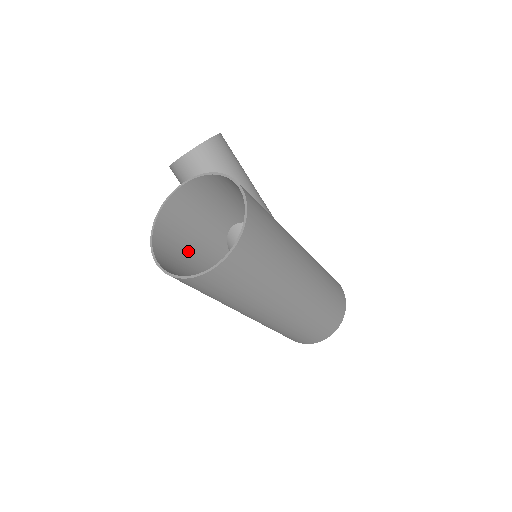
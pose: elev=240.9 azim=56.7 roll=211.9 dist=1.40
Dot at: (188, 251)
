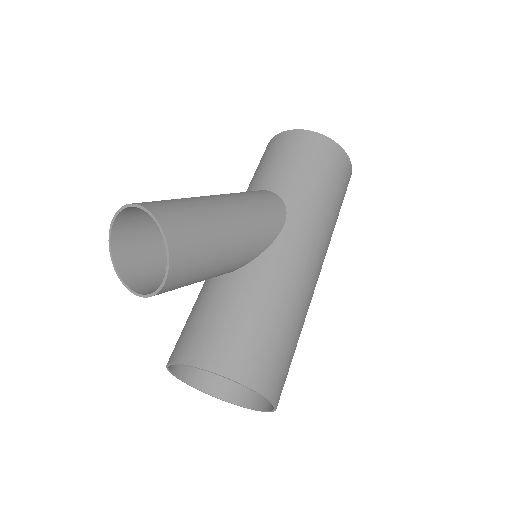
Dot at: occluded
